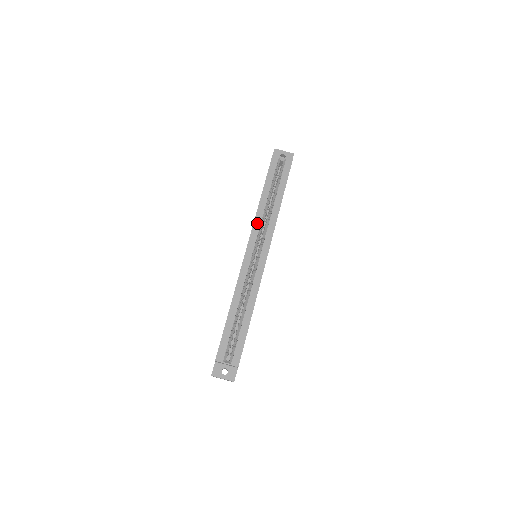
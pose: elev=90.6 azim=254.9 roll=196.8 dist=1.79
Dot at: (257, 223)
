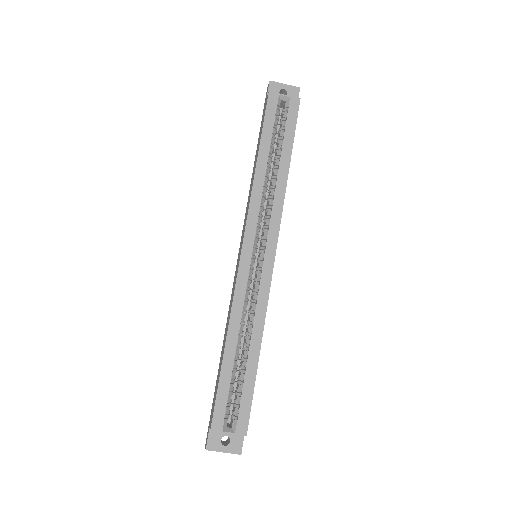
Dot at: (254, 206)
